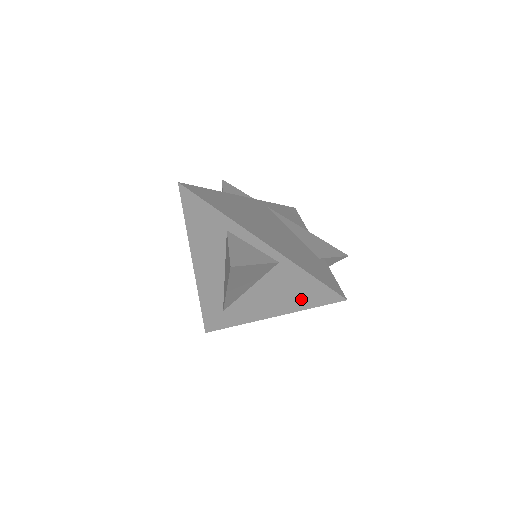
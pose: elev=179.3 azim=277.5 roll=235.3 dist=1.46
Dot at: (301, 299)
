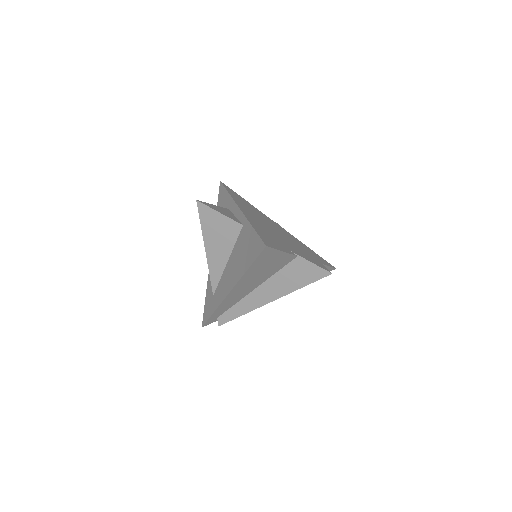
Dot at: (246, 259)
